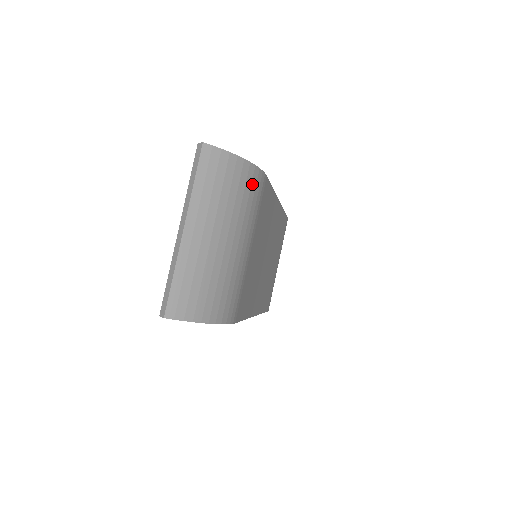
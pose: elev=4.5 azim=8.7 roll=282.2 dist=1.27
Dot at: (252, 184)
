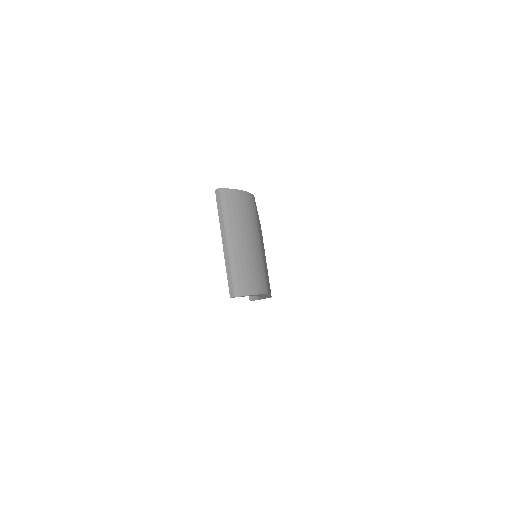
Dot at: (251, 204)
